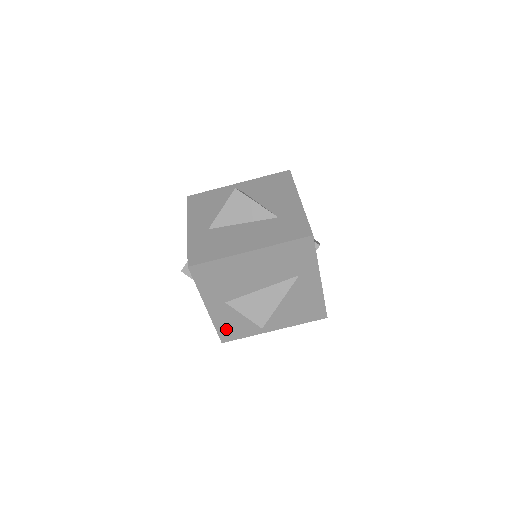
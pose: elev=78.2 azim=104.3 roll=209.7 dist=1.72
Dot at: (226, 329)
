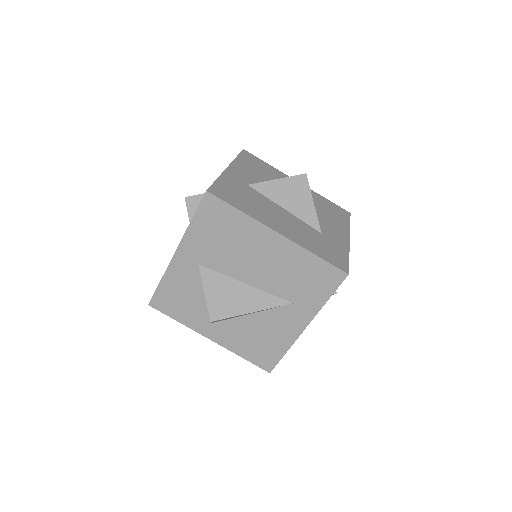
Dot at: (168, 294)
